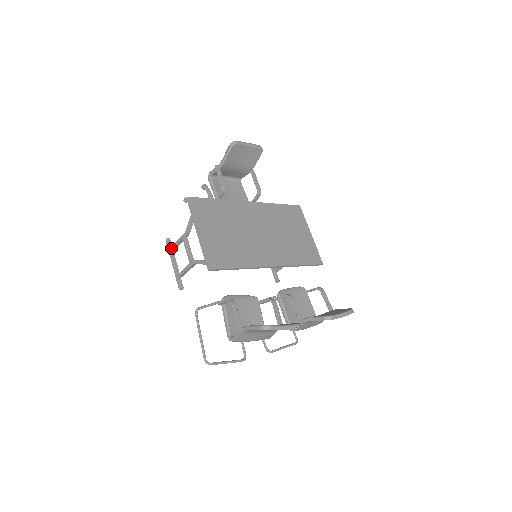
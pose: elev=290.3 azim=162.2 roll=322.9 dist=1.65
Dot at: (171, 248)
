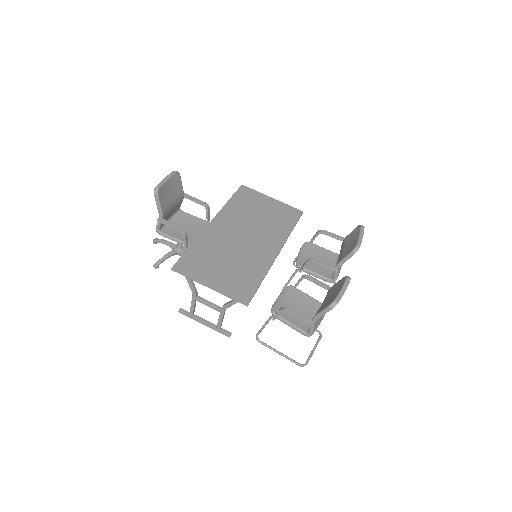
Dot at: (190, 314)
